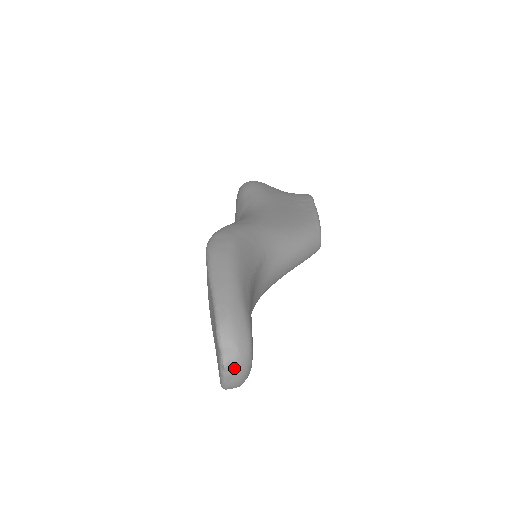
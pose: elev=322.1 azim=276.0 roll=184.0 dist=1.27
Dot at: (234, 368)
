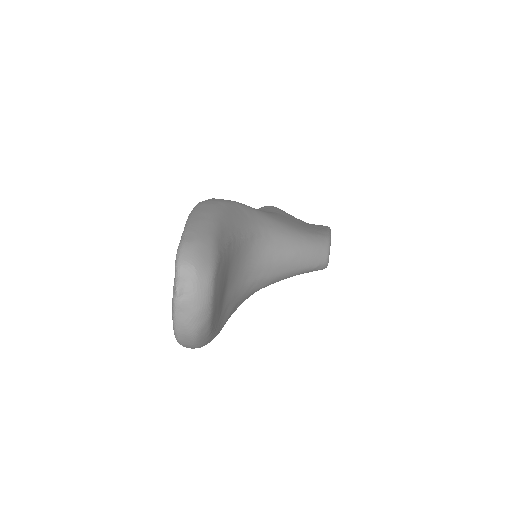
Dot at: (188, 295)
